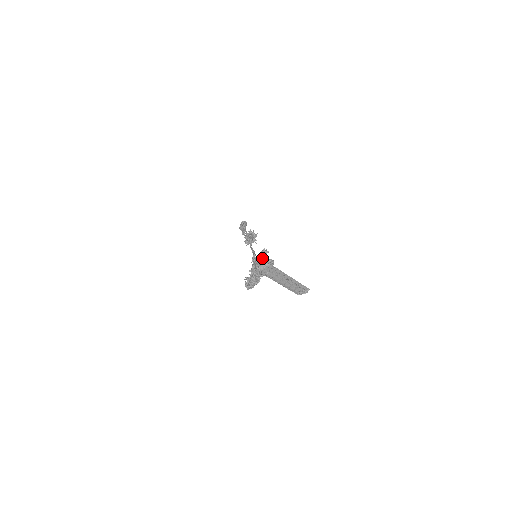
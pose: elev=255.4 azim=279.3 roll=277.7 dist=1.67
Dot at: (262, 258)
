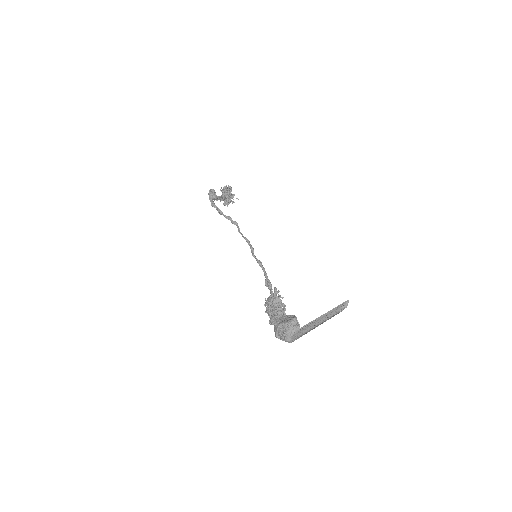
Dot at: (282, 324)
